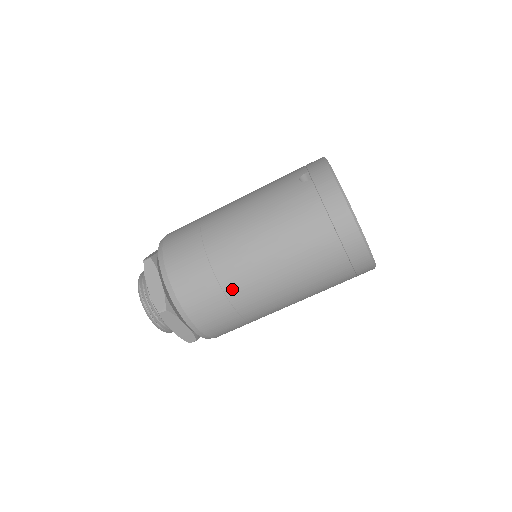
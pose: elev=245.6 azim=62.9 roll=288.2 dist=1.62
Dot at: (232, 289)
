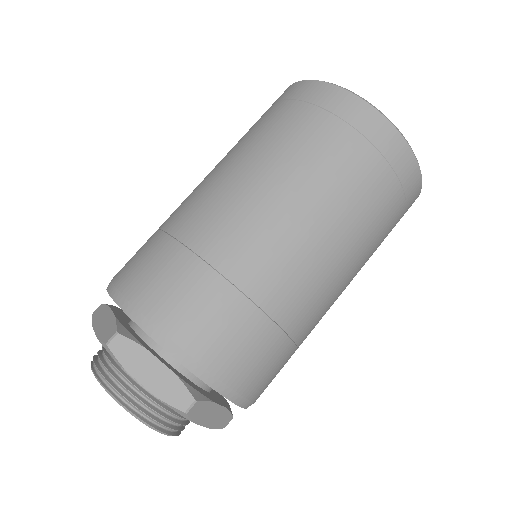
Dot at: (206, 243)
